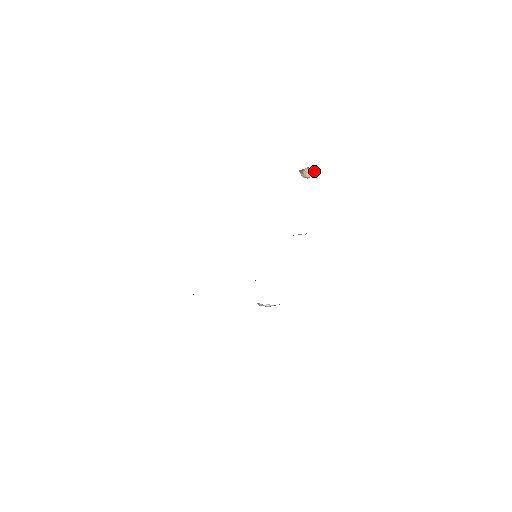
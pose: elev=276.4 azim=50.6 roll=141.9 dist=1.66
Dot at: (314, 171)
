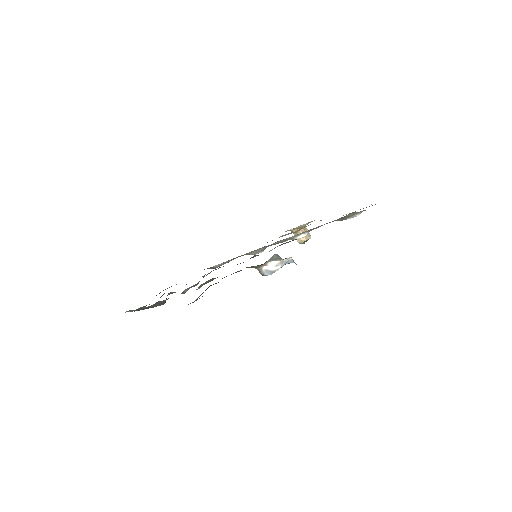
Dot at: occluded
